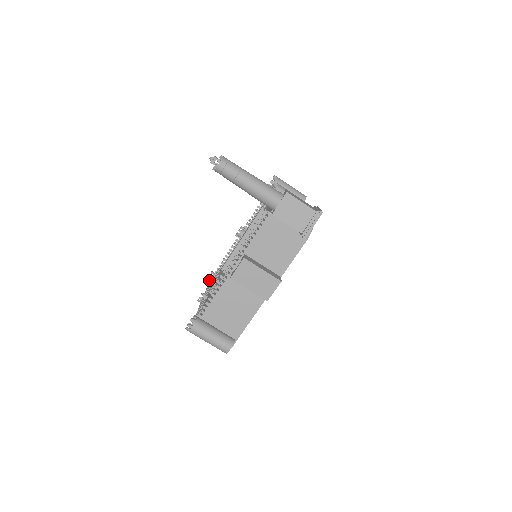
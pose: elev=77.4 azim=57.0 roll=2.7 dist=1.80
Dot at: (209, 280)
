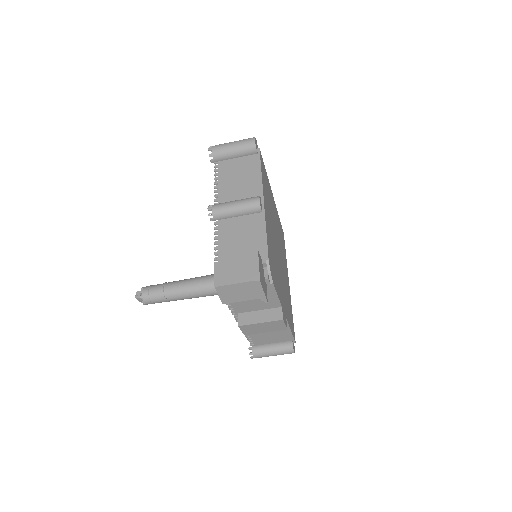
Dot at: occluded
